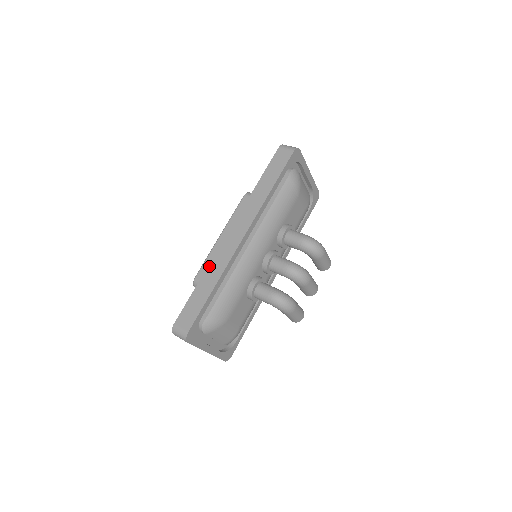
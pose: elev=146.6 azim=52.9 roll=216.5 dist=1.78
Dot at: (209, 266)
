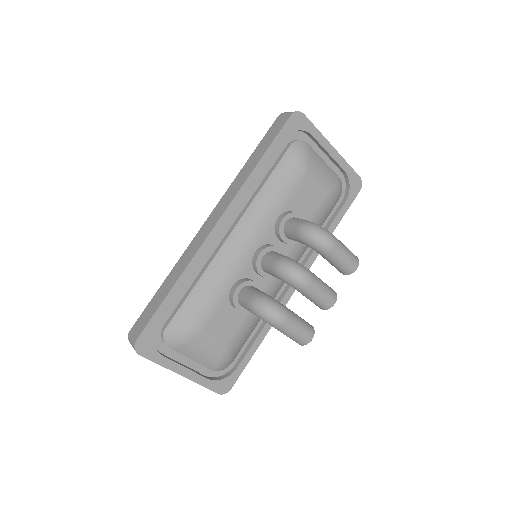
Dot at: (178, 262)
